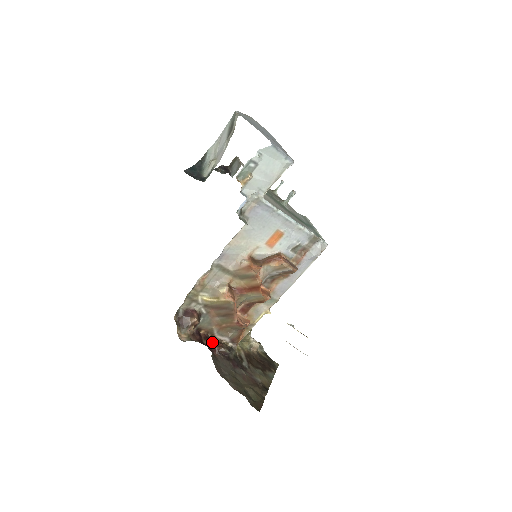
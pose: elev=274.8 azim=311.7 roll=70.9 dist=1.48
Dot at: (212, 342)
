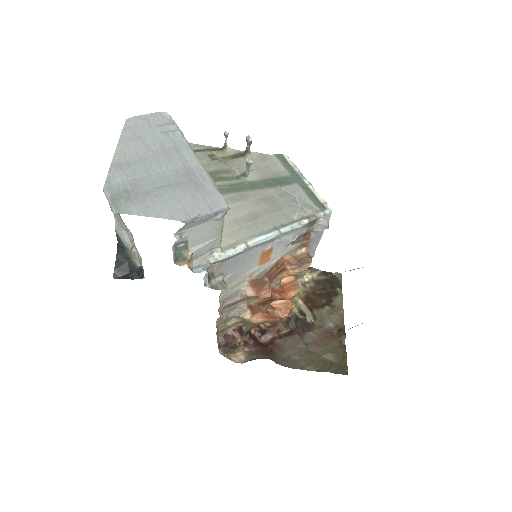
Dot at: (267, 332)
